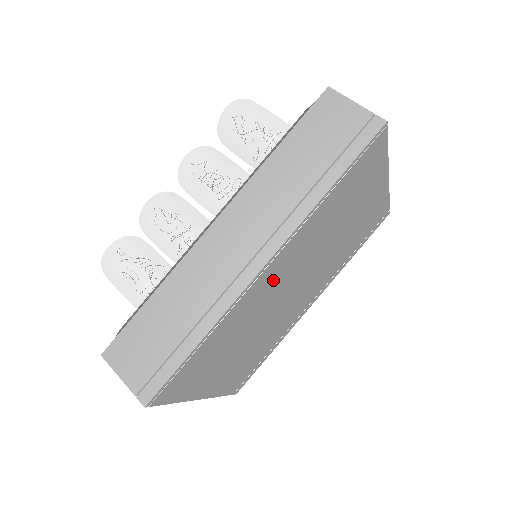
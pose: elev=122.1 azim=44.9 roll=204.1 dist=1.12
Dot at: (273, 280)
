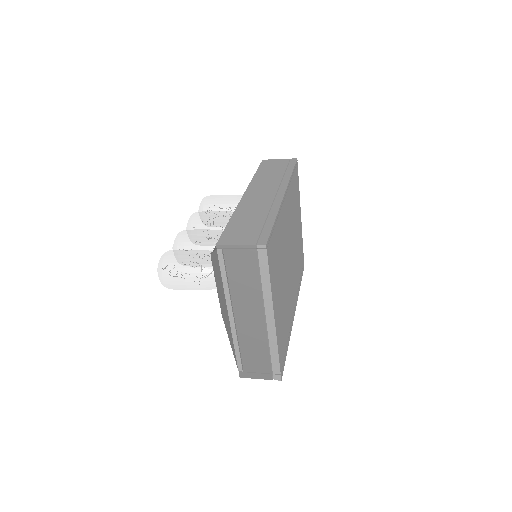
Dot at: (286, 220)
